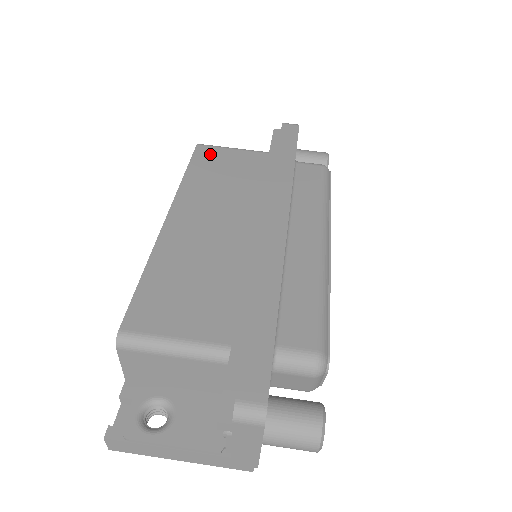
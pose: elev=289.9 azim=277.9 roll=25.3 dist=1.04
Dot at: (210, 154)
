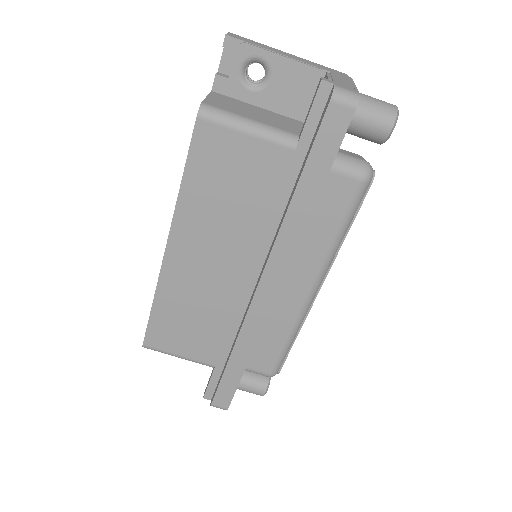
Dot at: (214, 144)
